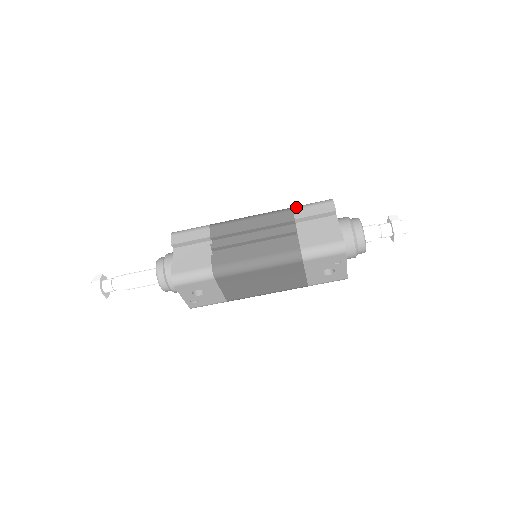
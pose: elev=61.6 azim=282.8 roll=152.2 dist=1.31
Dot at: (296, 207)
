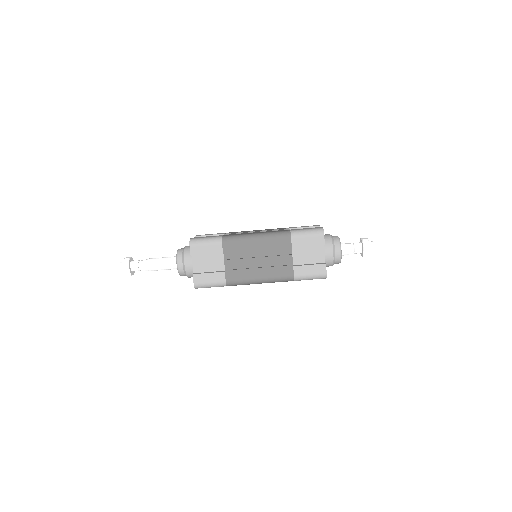
Dot at: (294, 235)
